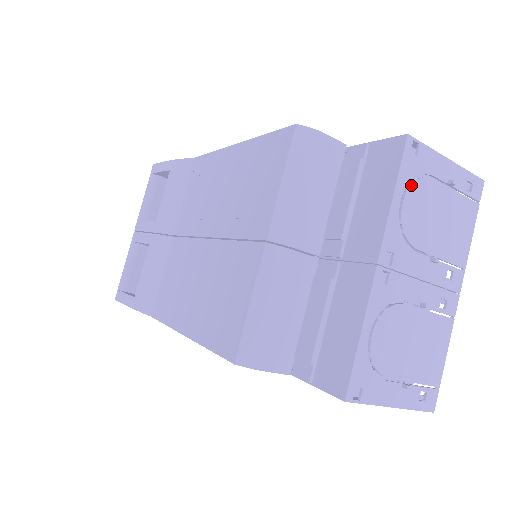
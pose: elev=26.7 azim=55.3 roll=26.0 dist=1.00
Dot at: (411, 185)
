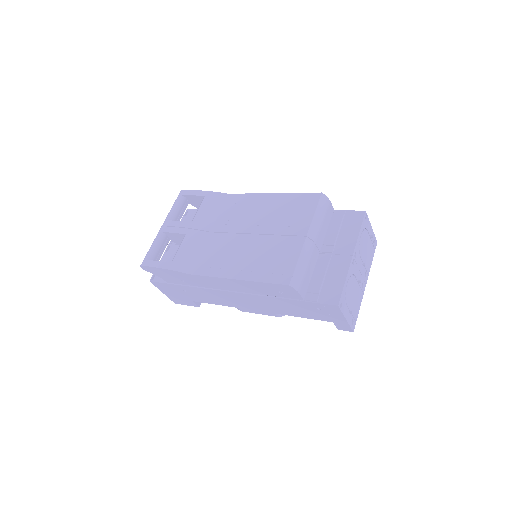
Dot at: (363, 231)
